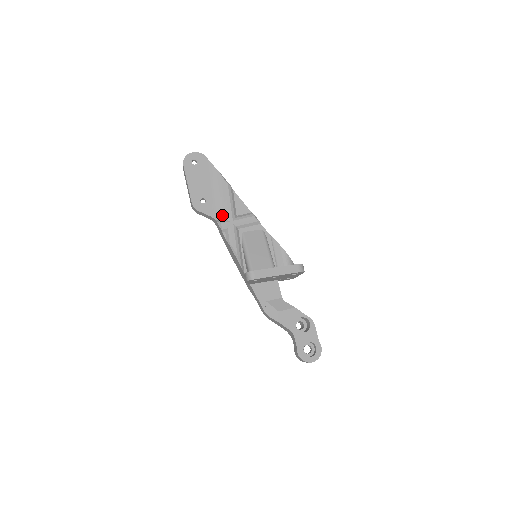
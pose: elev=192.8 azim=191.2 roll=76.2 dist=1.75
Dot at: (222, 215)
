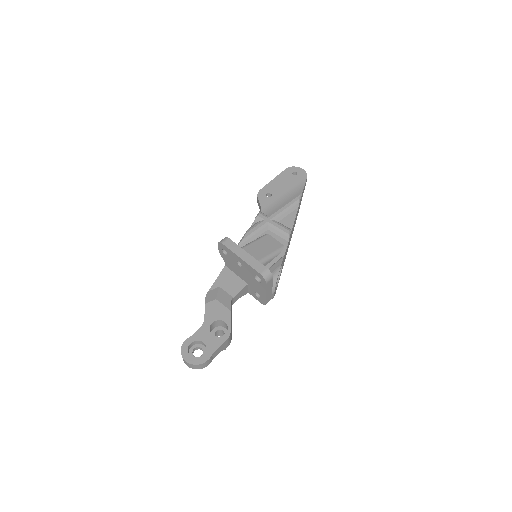
Dot at: (269, 212)
